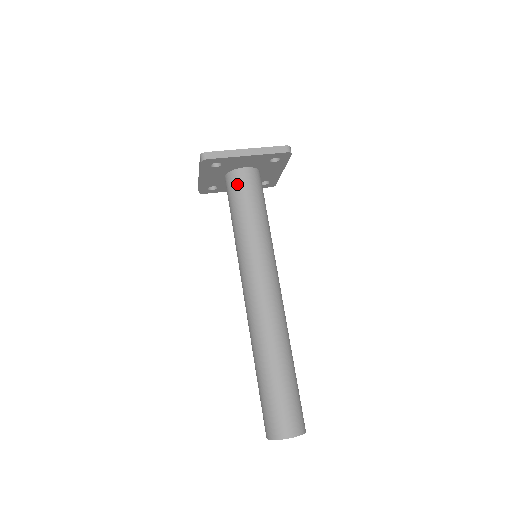
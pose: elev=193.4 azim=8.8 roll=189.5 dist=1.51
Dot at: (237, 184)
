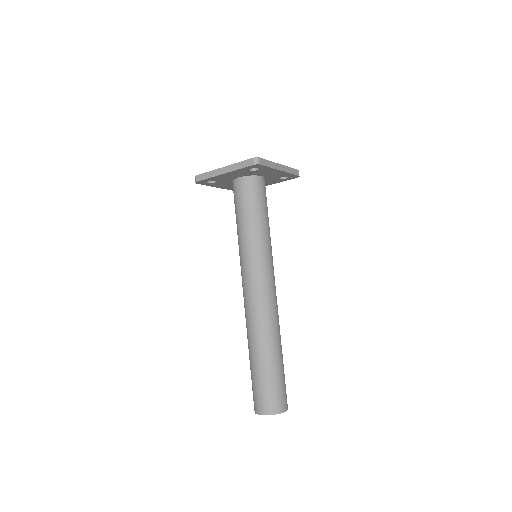
Dot at: (256, 189)
